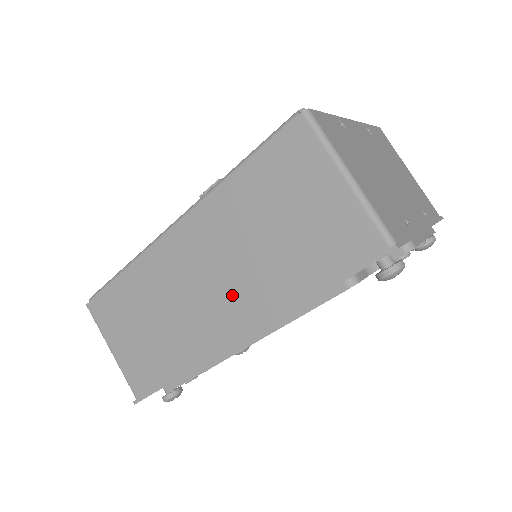
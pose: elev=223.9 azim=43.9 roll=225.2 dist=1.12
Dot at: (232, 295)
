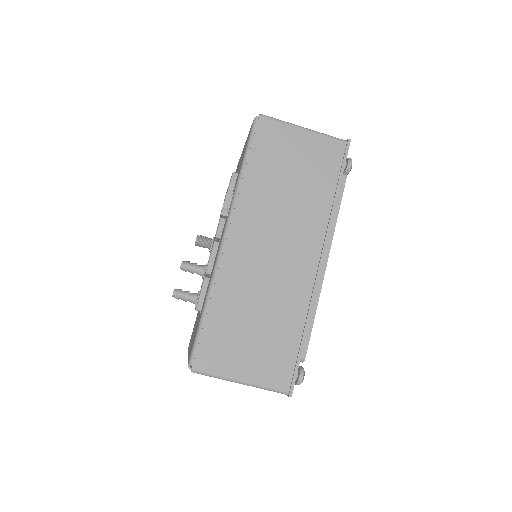
Dot at: (296, 239)
